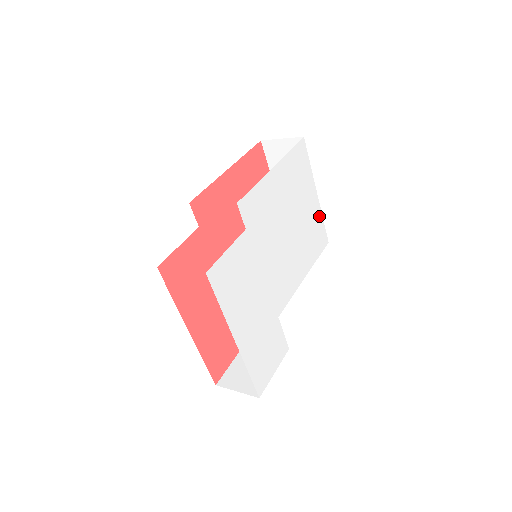
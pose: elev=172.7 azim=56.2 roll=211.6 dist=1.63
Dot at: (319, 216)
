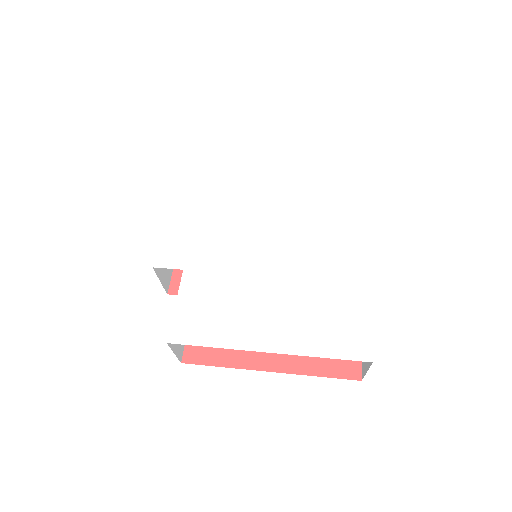
Dot at: (278, 155)
